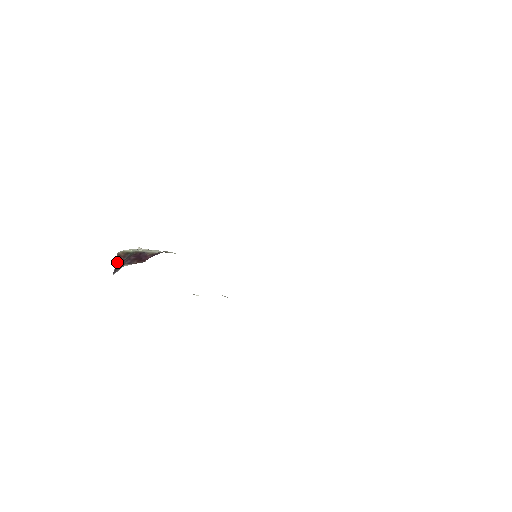
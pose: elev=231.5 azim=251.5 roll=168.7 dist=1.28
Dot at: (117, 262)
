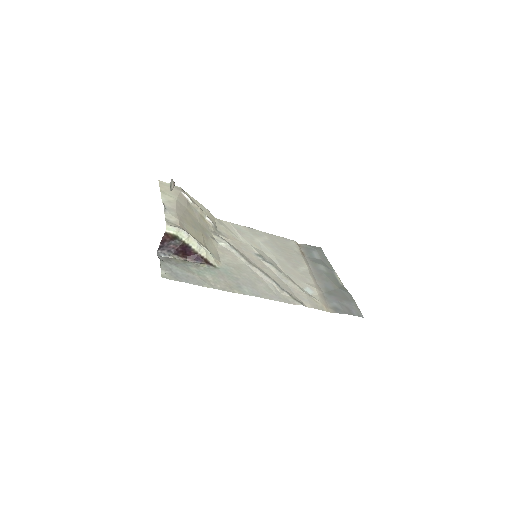
Dot at: (163, 240)
